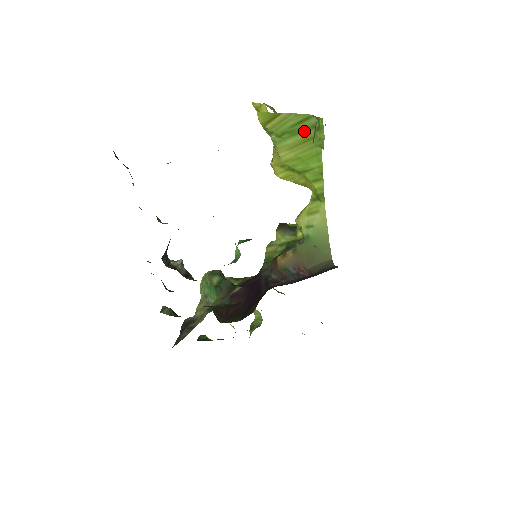
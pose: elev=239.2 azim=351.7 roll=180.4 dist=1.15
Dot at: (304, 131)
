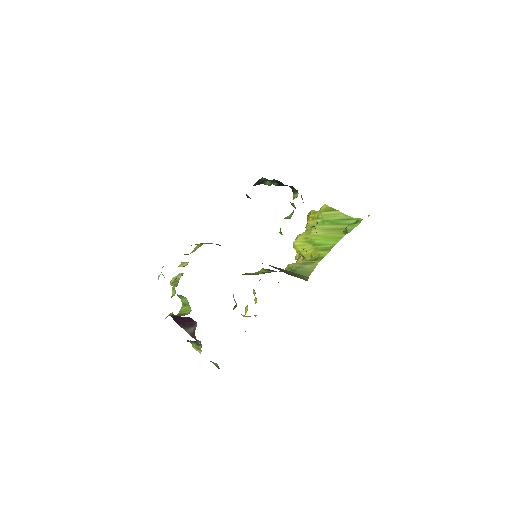
Dot at: (342, 225)
